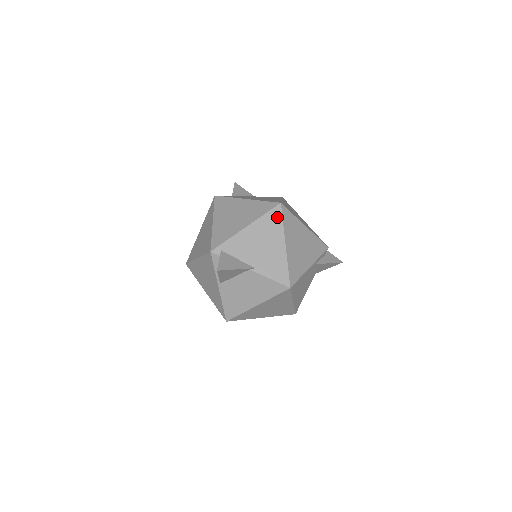
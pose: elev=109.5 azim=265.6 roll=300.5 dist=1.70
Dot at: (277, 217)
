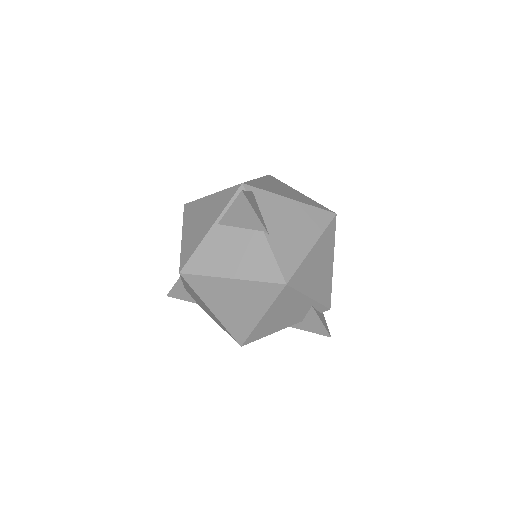
Dot at: (324, 220)
